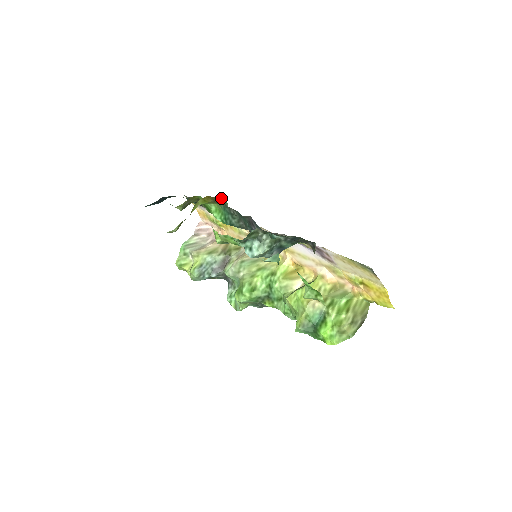
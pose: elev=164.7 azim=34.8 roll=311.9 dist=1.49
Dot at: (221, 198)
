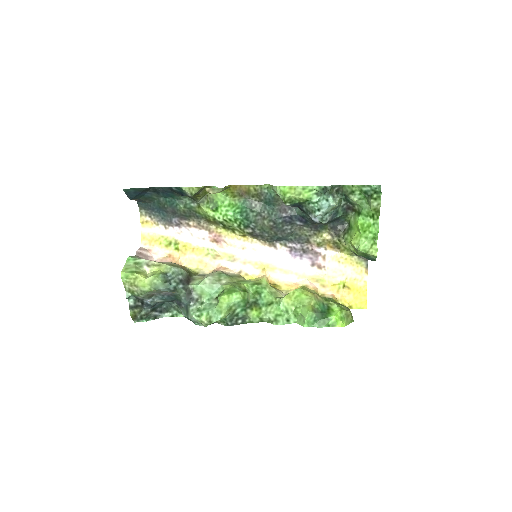
Dot at: (258, 185)
